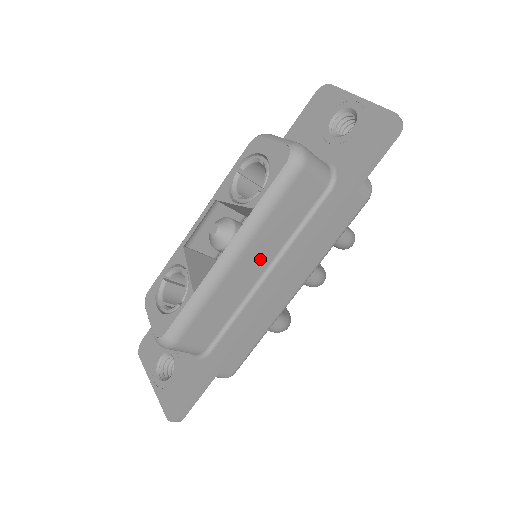
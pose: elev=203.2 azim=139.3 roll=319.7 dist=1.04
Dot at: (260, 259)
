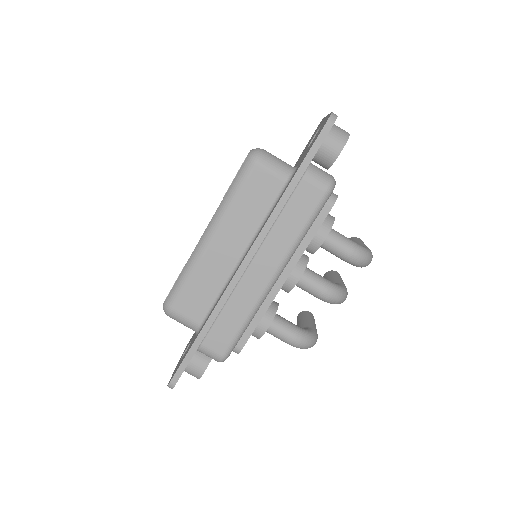
Dot at: (234, 242)
